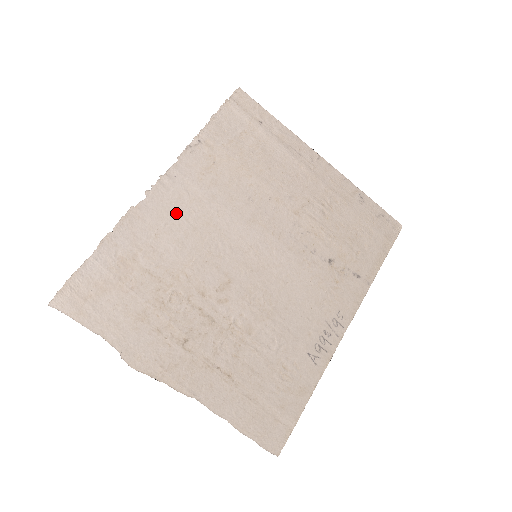
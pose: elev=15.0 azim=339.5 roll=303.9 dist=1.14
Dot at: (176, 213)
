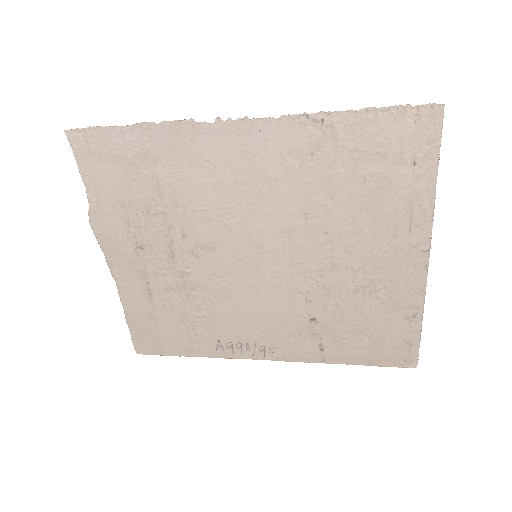
Dot at: (226, 161)
